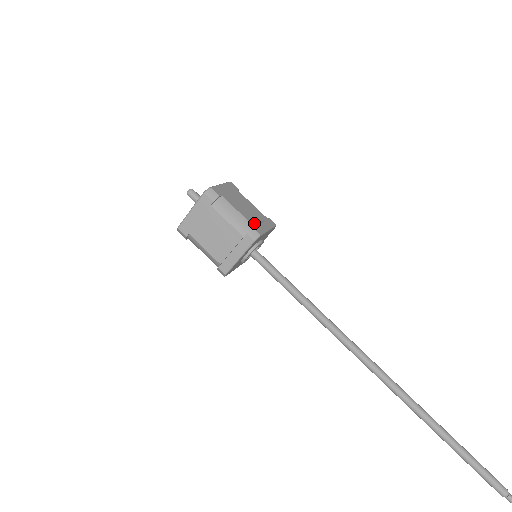
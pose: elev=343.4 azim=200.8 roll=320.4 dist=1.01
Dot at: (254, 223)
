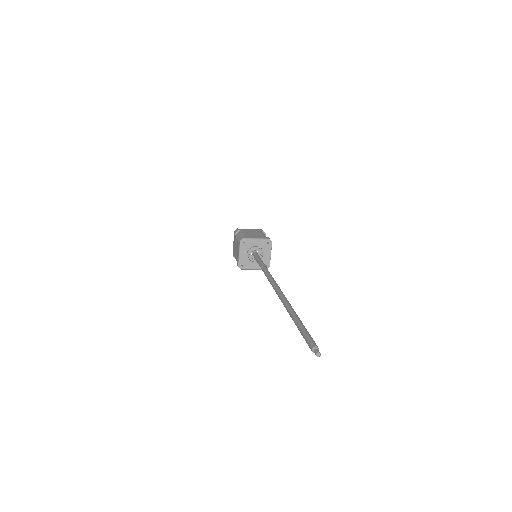
Dot at: (248, 236)
